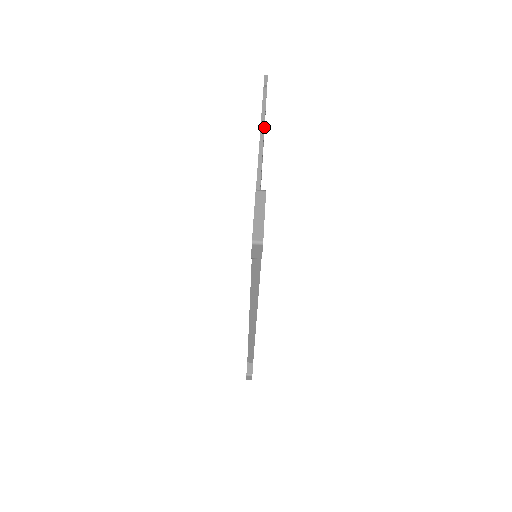
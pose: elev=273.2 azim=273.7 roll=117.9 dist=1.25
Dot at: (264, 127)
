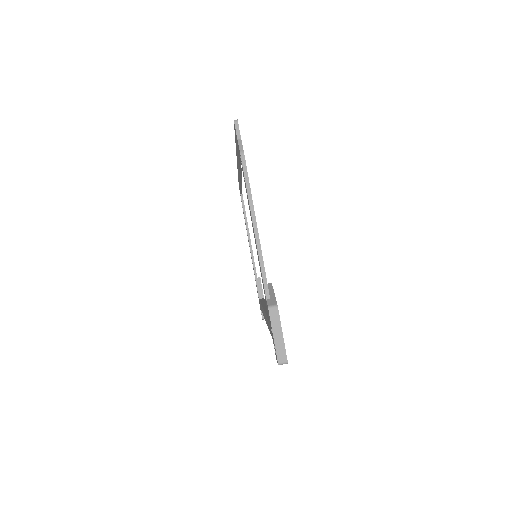
Dot at: occluded
